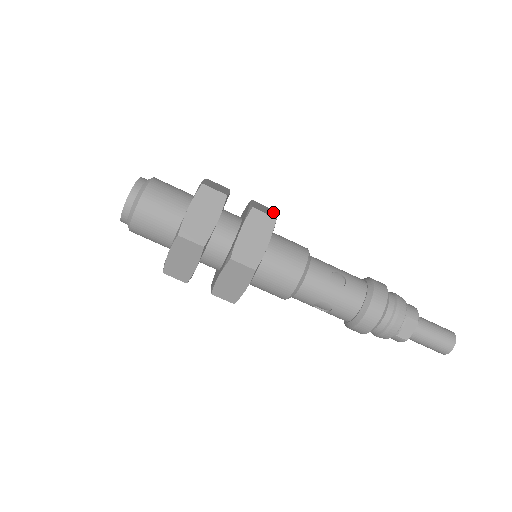
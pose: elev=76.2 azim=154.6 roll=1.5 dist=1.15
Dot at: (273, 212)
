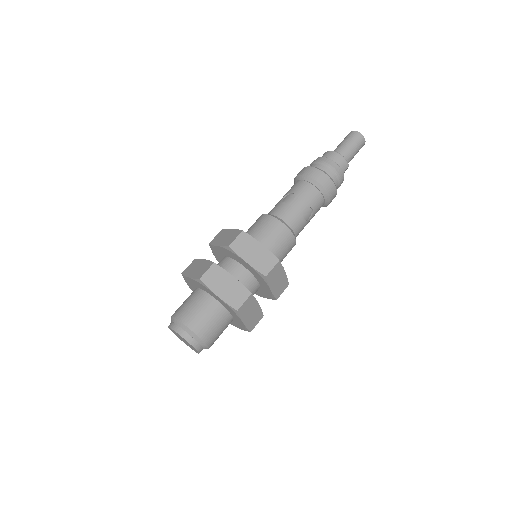
Dot at: (257, 244)
